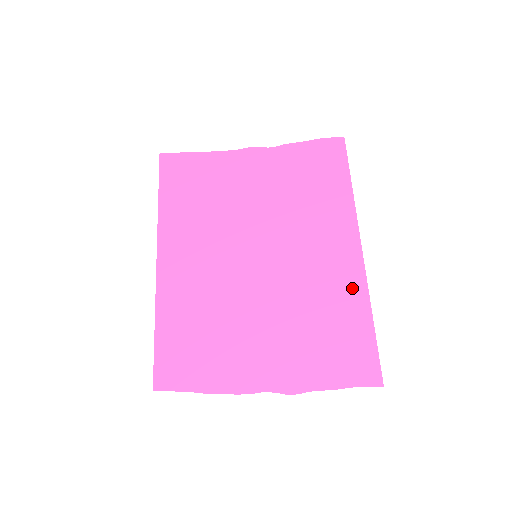
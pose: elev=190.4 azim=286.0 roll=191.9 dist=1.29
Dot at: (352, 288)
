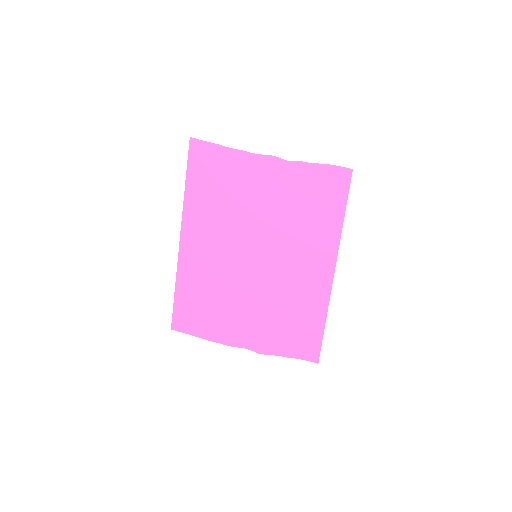
Dot at: (318, 298)
